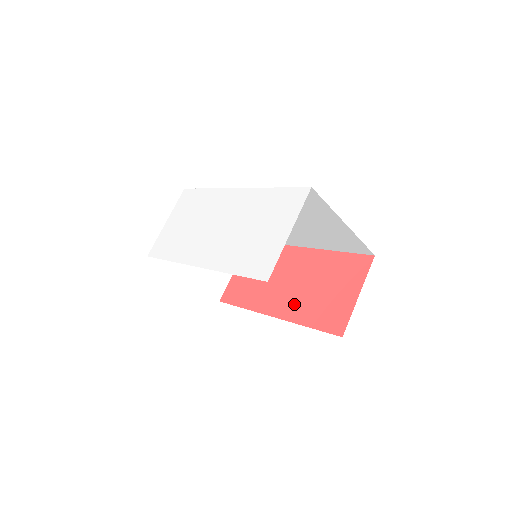
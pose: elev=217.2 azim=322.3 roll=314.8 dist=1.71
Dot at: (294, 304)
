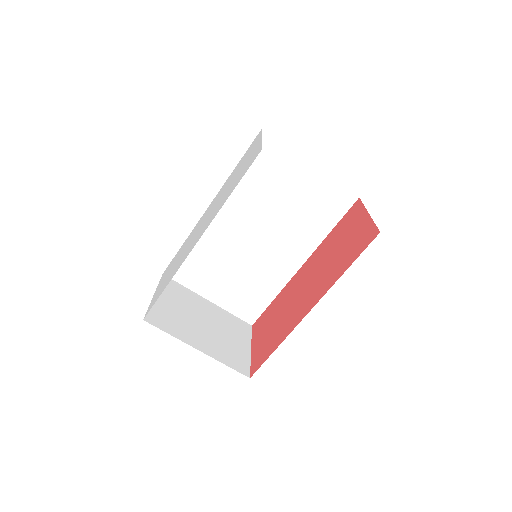
Dot at: (322, 283)
